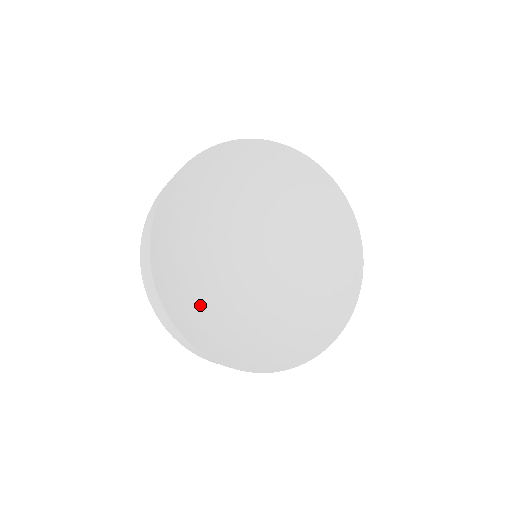
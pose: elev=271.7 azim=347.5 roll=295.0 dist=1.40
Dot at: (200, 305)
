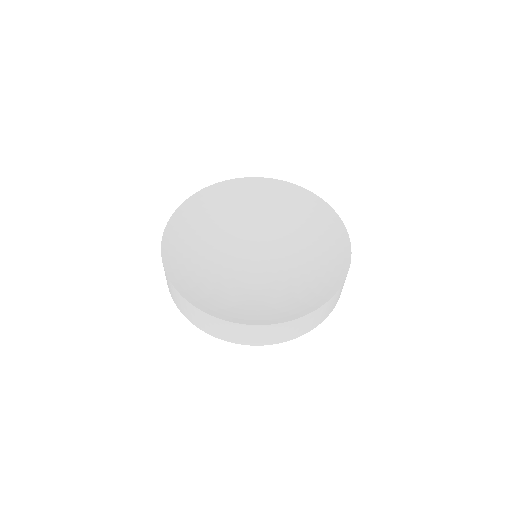
Dot at: (227, 300)
